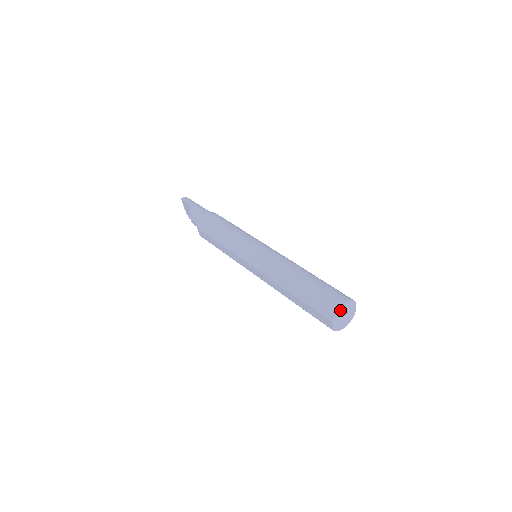
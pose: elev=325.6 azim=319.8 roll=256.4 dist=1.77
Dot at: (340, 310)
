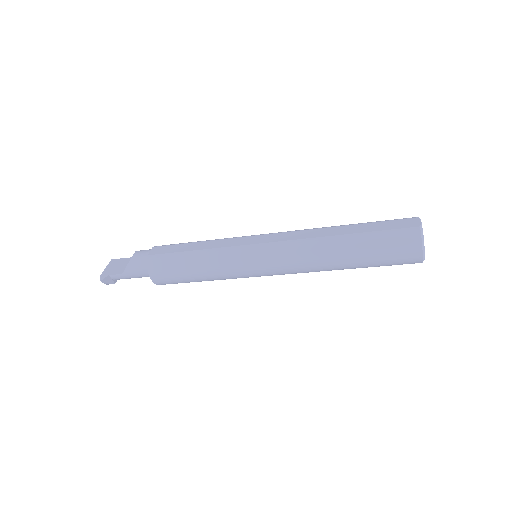
Dot at: occluded
